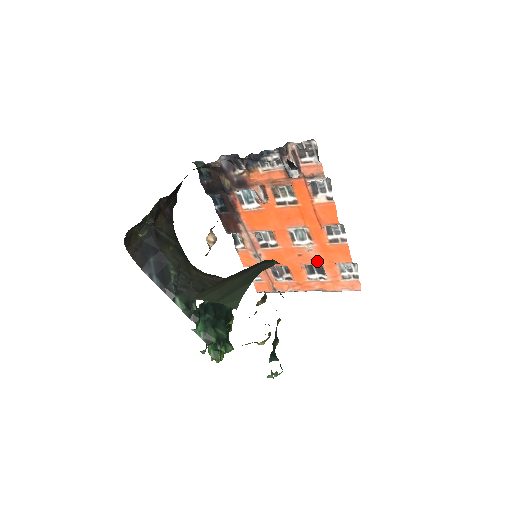
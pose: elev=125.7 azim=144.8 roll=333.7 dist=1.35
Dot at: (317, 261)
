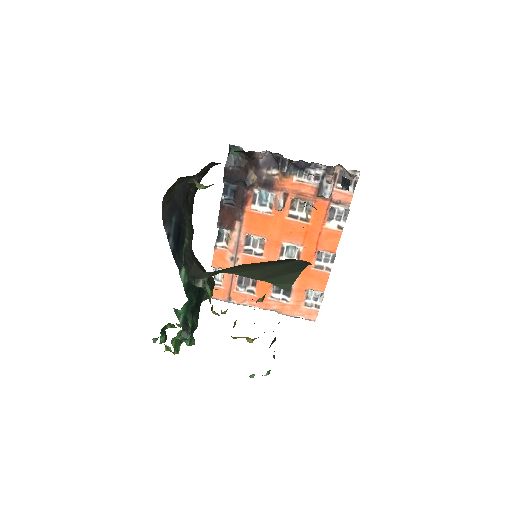
Dot at: occluded
